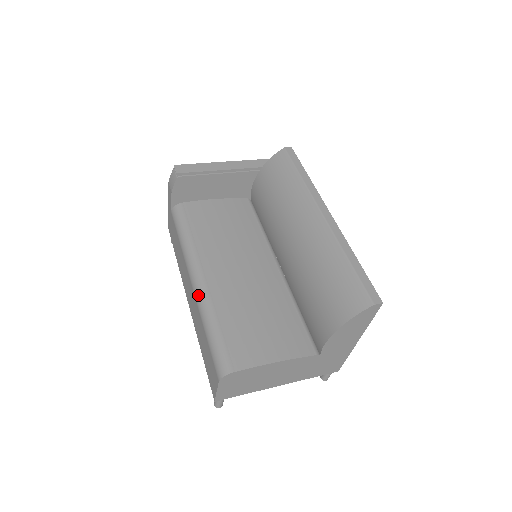
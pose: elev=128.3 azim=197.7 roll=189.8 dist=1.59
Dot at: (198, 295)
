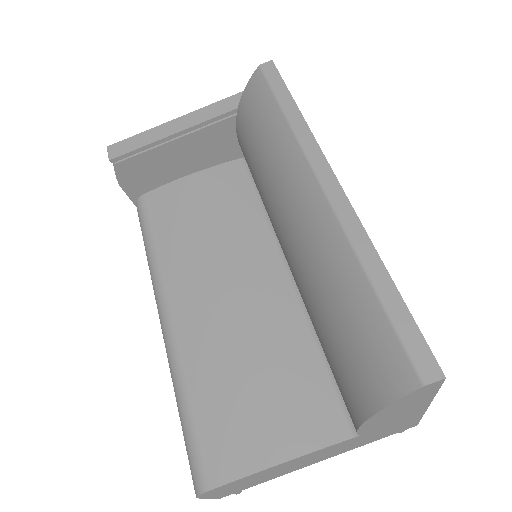
Dot at: (165, 347)
